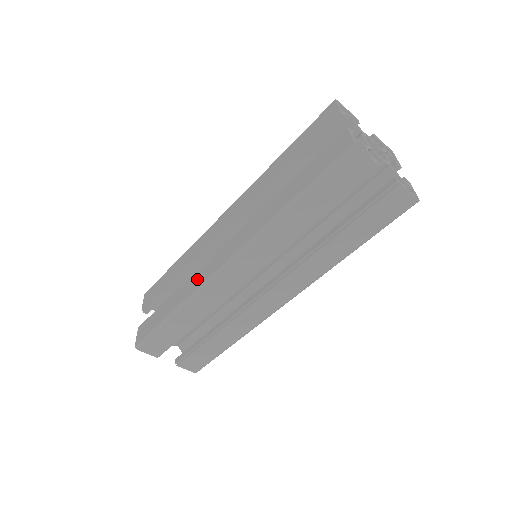
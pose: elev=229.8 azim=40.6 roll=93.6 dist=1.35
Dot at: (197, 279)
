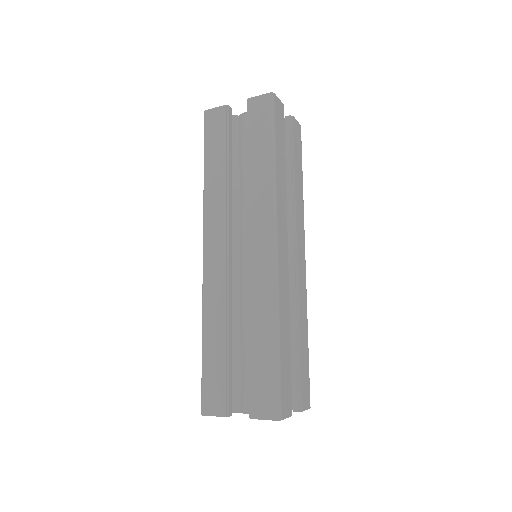
Dot at: occluded
